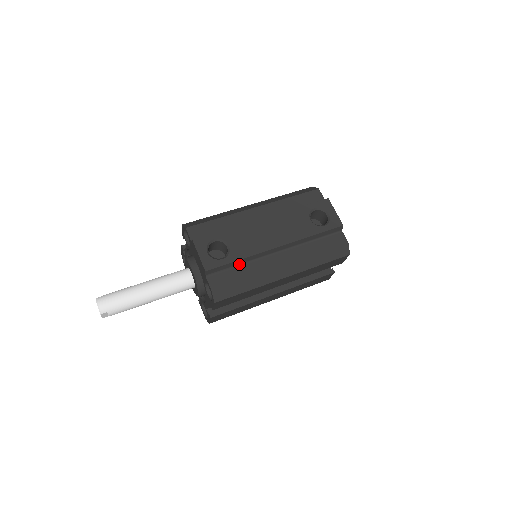
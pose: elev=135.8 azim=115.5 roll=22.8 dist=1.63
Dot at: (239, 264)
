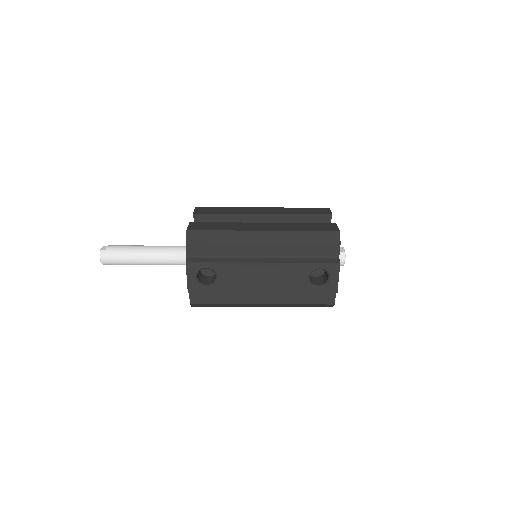
Dot at: occluded
